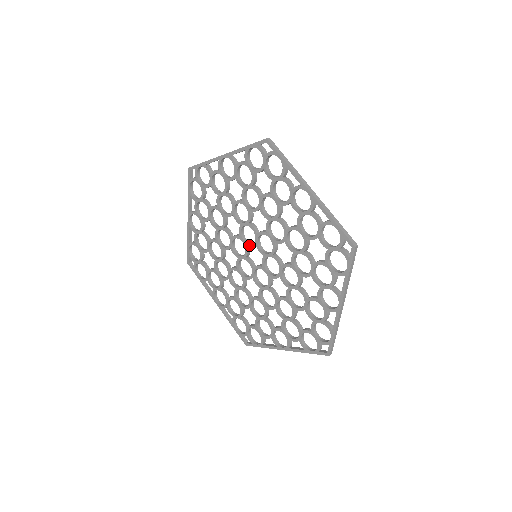
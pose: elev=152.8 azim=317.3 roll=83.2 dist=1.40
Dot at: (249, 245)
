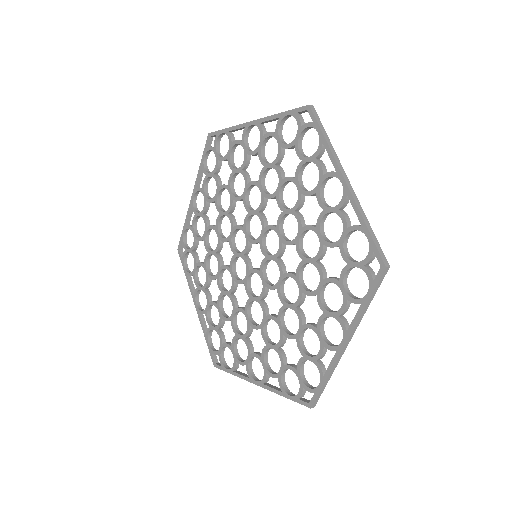
Dot at: (251, 240)
